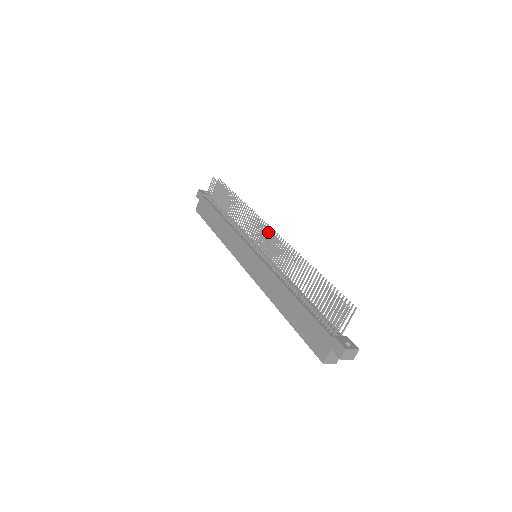
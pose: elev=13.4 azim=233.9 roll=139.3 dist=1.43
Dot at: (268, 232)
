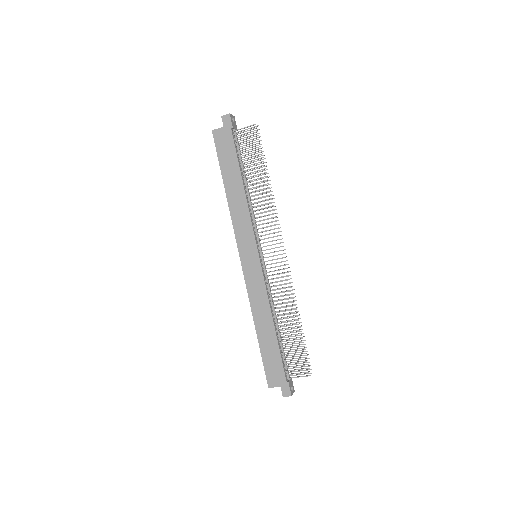
Dot at: occluded
